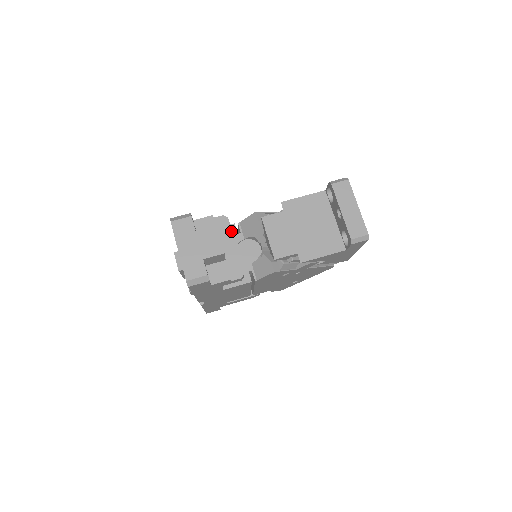
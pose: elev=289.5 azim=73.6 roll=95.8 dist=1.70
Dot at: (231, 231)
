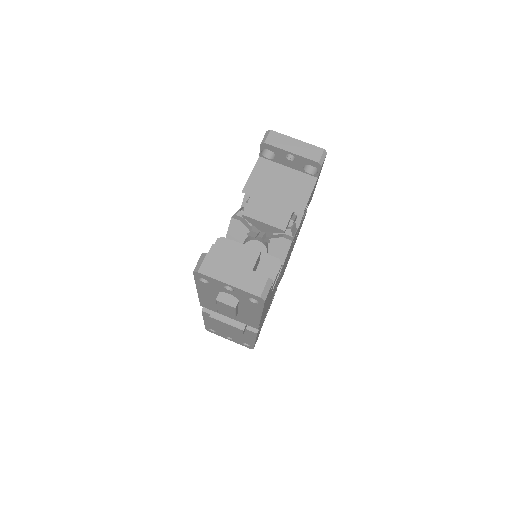
Dot at: occluded
